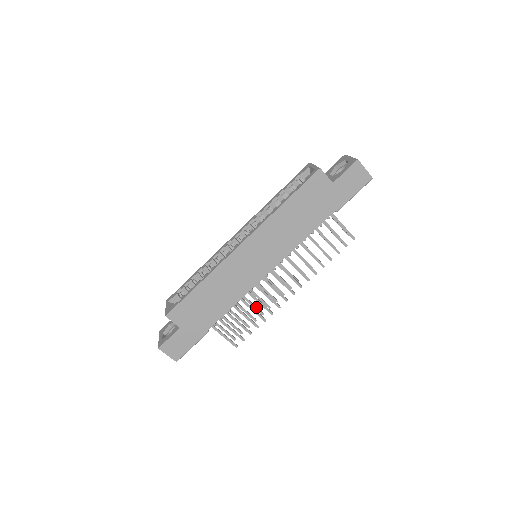
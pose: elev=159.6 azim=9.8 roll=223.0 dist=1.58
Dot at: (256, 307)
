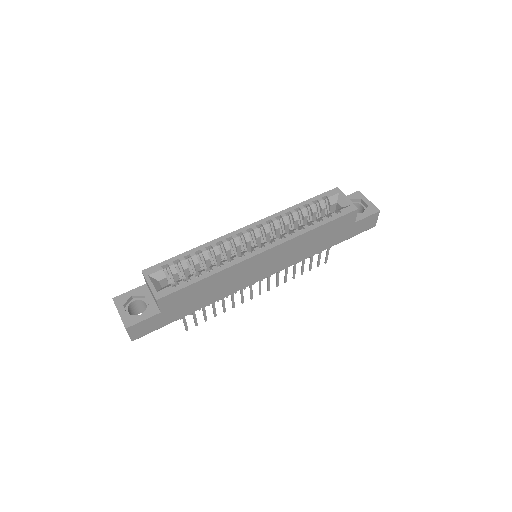
Dot at: occluded
